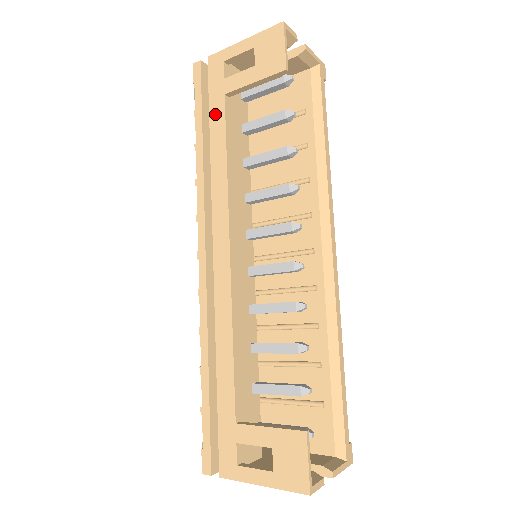
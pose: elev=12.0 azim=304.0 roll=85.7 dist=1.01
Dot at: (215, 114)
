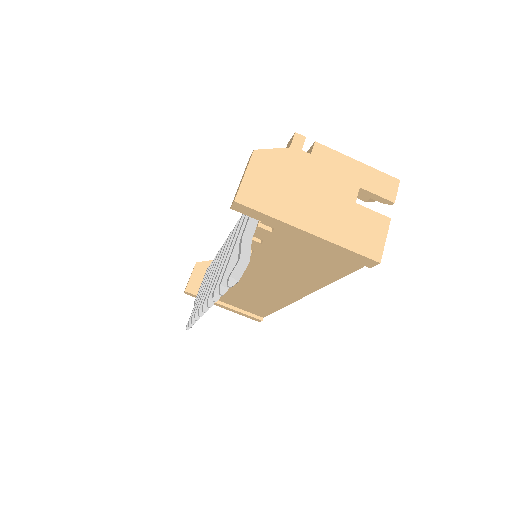
Dot at: occluded
